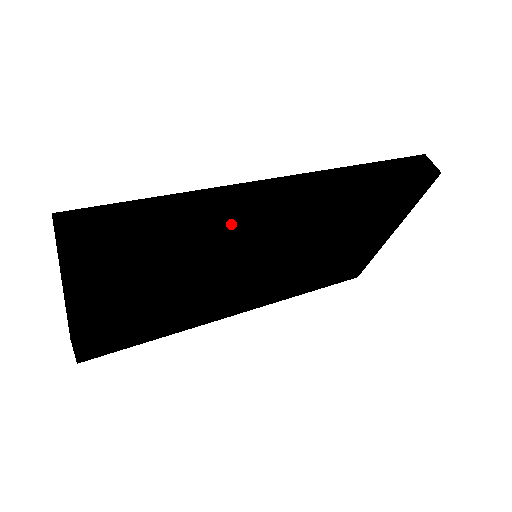
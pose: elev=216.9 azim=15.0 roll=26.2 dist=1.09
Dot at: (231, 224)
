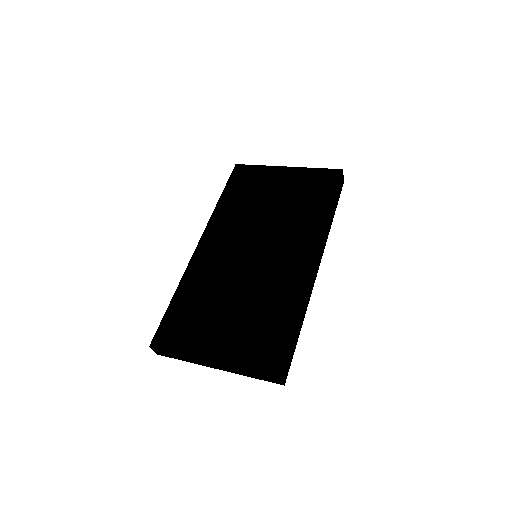
Dot at: occluded
